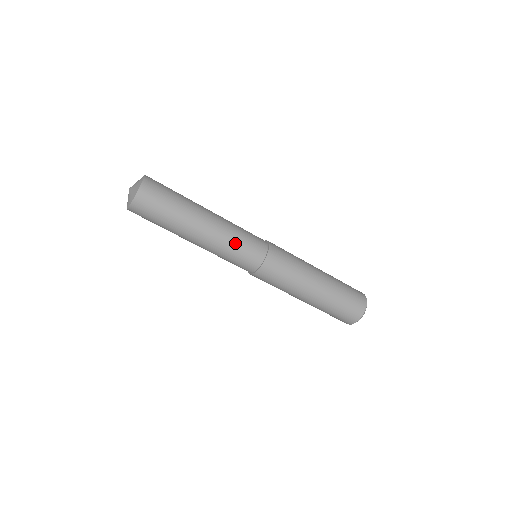
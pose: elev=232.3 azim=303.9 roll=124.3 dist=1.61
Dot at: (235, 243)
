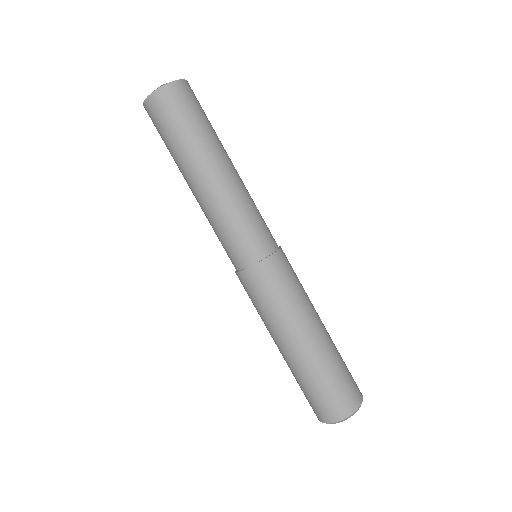
Dot at: (256, 207)
